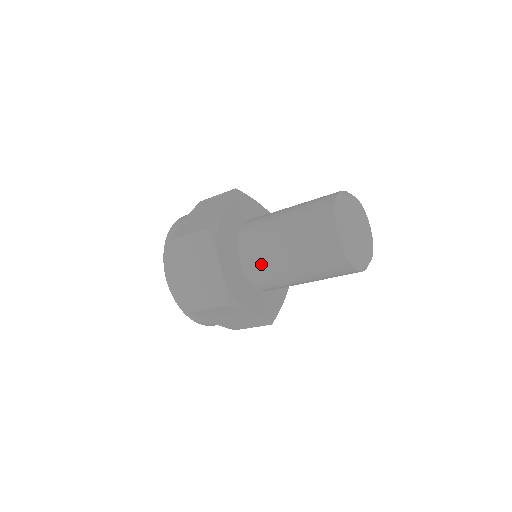
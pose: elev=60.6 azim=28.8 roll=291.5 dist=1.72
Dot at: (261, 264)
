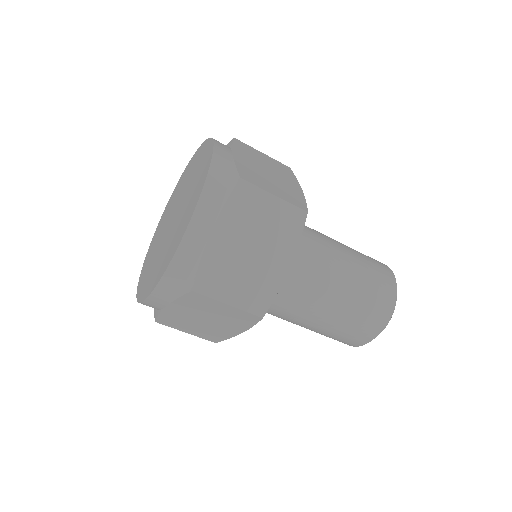
Dot at: (313, 239)
